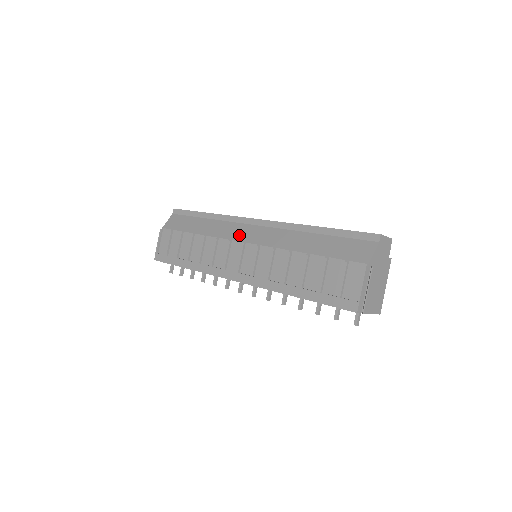
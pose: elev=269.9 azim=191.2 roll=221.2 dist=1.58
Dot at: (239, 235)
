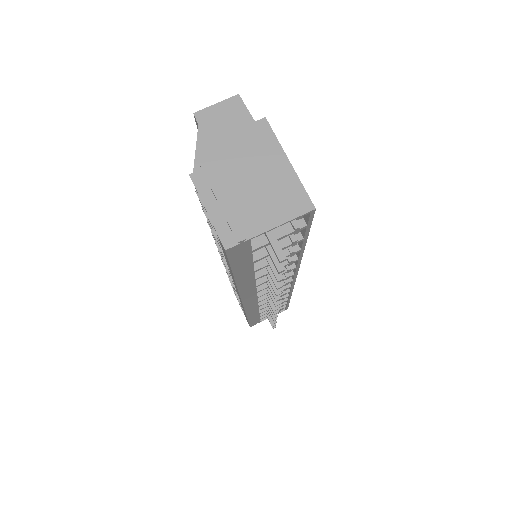
Dot at: occluded
